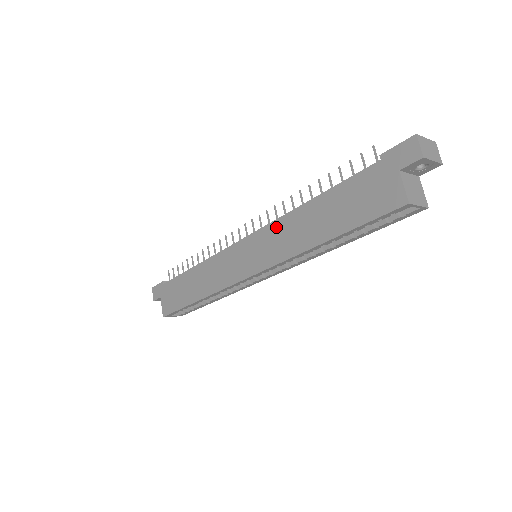
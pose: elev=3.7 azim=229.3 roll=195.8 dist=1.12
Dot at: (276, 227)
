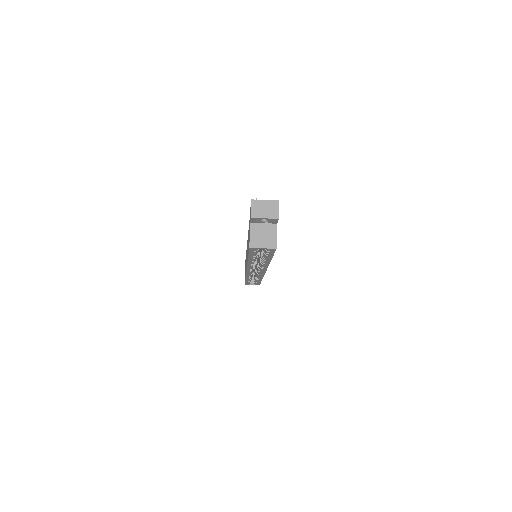
Dot at: occluded
